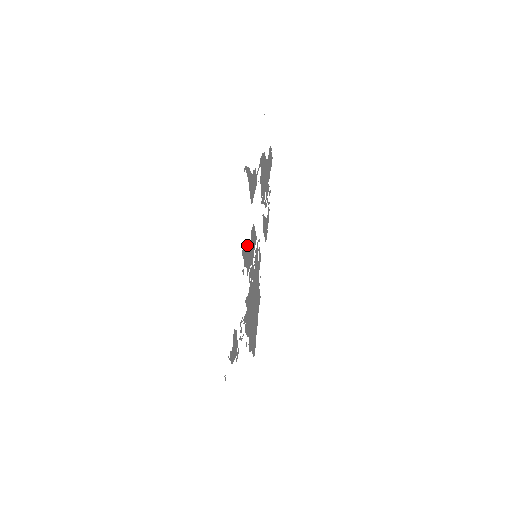
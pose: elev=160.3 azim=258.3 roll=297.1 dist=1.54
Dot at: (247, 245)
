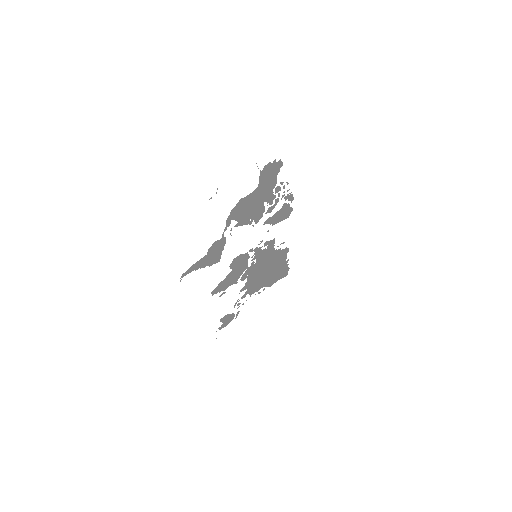
Dot at: (223, 280)
